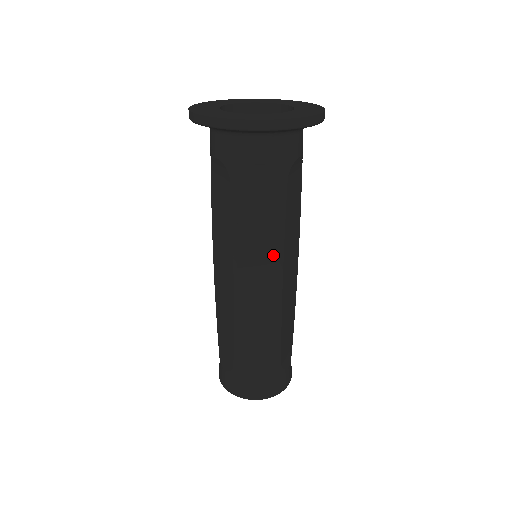
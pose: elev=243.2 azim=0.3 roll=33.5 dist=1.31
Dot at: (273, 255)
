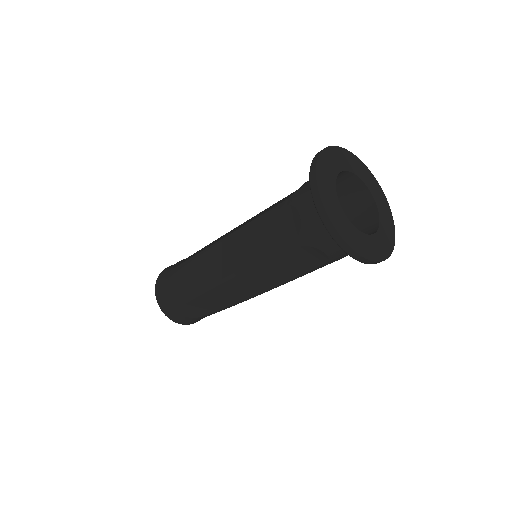
Dot at: occluded
